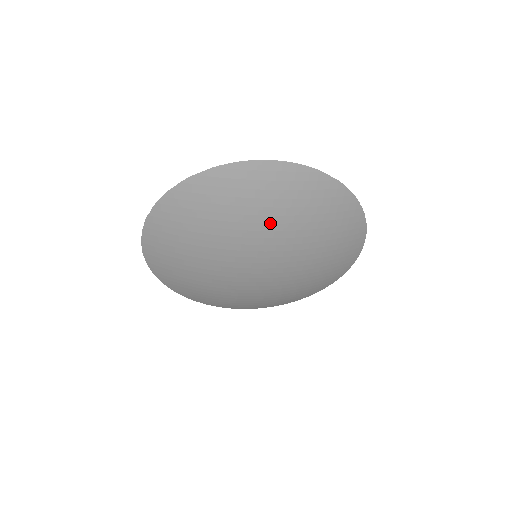
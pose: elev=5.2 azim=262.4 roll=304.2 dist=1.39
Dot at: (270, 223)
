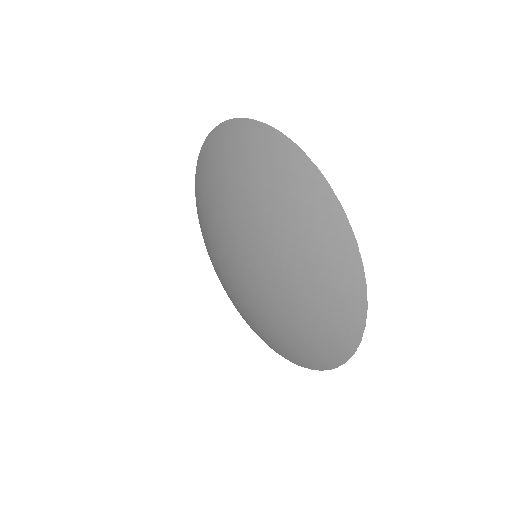
Dot at: (247, 200)
